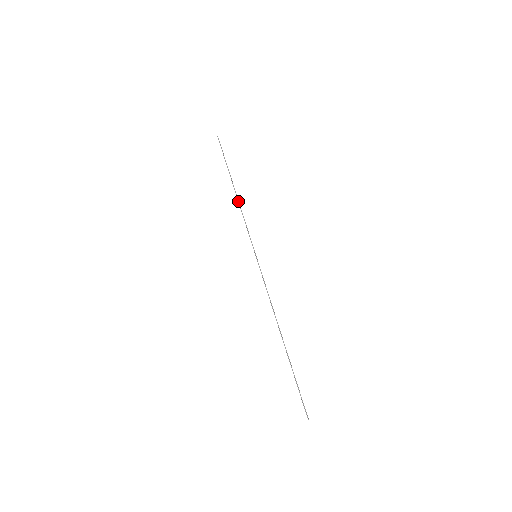
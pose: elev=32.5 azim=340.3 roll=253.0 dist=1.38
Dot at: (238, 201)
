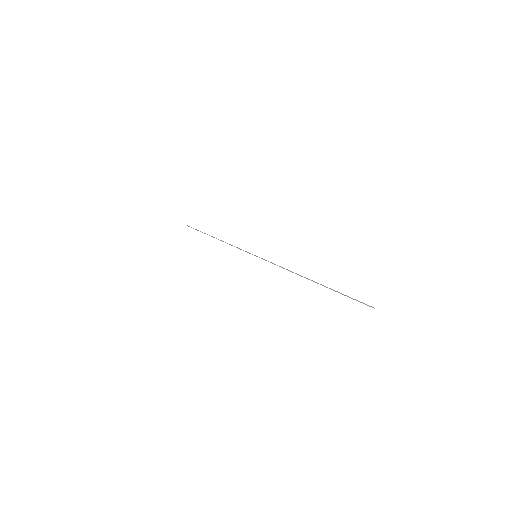
Dot at: (223, 241)
